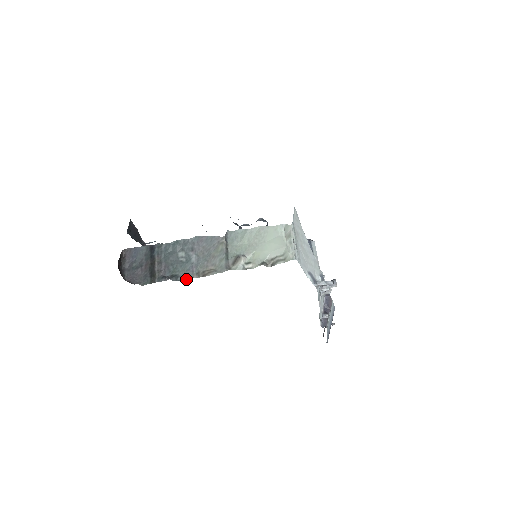
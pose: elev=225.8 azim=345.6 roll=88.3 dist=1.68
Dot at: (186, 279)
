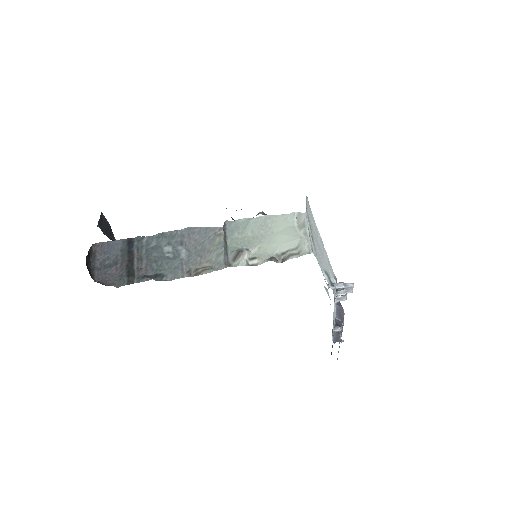
Dot at: (174, 279)
